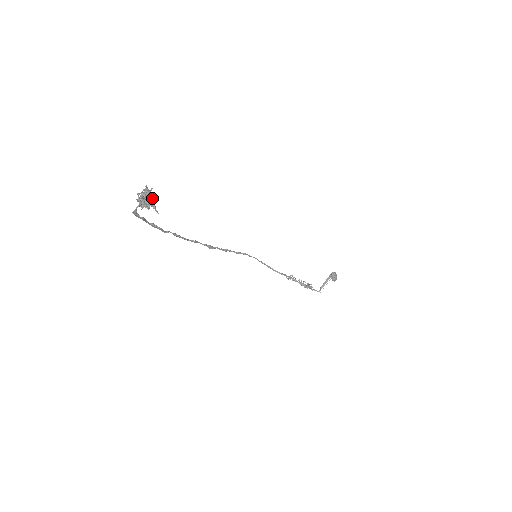
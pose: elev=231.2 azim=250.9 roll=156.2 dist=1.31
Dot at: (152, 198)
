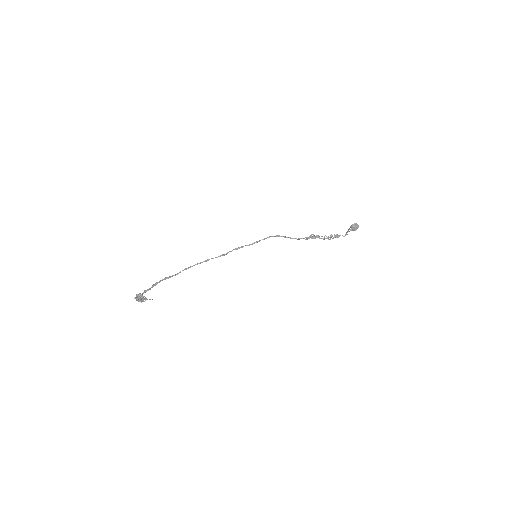
Dot at: (143, 298)
